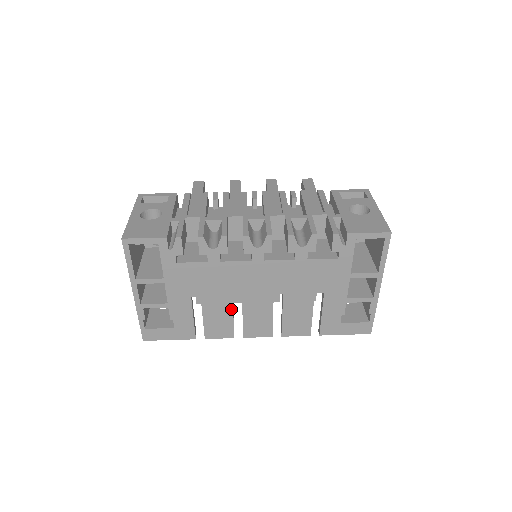
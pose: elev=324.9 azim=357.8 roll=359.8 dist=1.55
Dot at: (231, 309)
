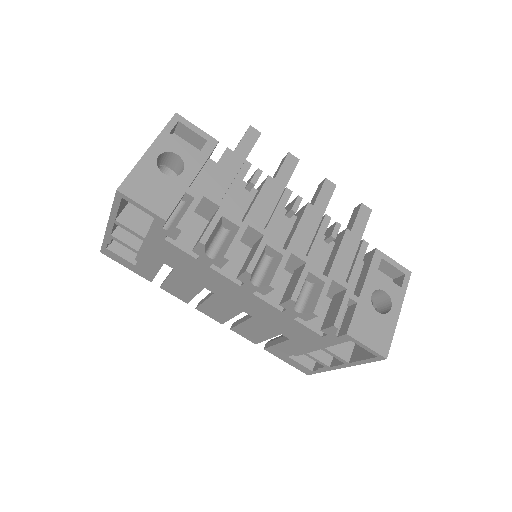
Dot at: (197, 292)
